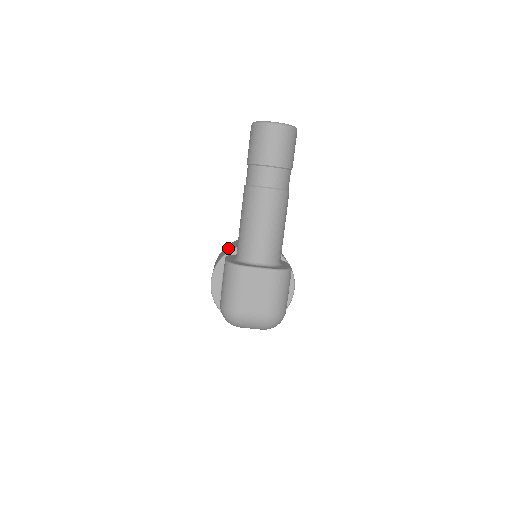
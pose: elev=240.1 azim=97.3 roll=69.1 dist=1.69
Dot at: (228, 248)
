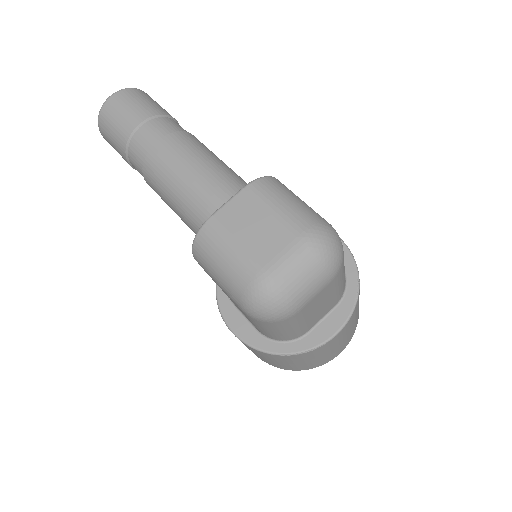
Dot at: occluded
